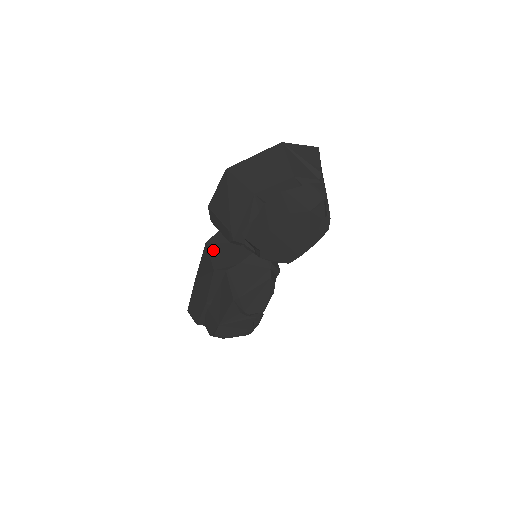
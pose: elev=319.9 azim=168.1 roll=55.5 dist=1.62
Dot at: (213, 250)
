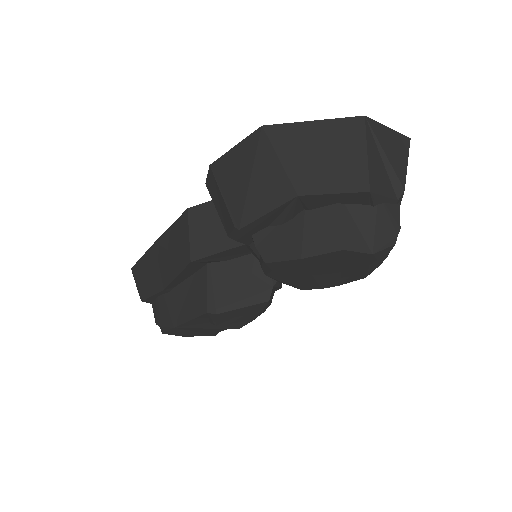
Dot at: (197, 227)
